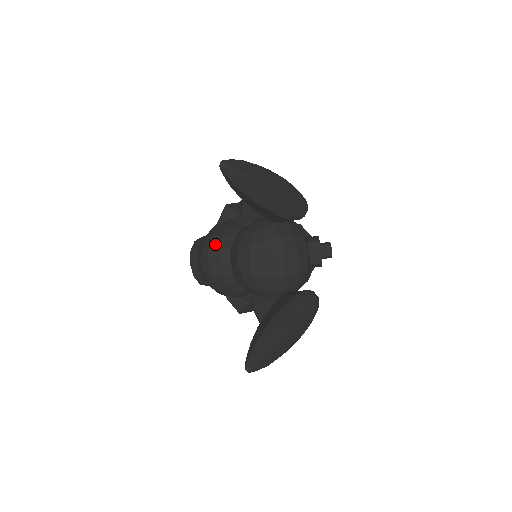
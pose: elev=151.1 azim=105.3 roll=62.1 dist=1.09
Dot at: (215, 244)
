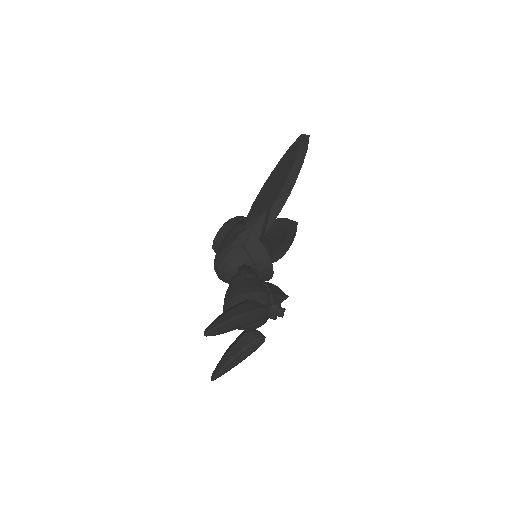
Dot at: (223, 268)
